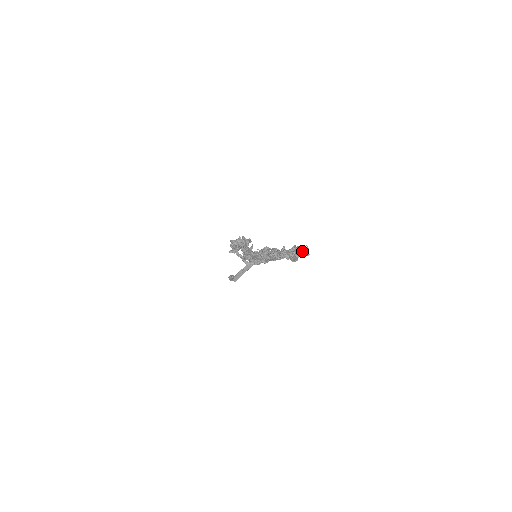
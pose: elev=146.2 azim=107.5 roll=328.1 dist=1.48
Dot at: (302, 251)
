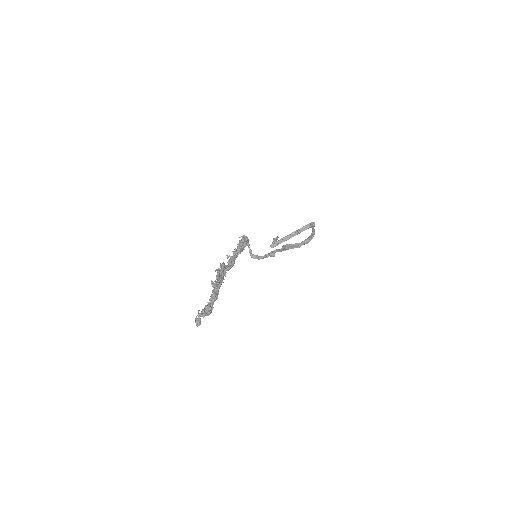
Dot at: (195, 321)
